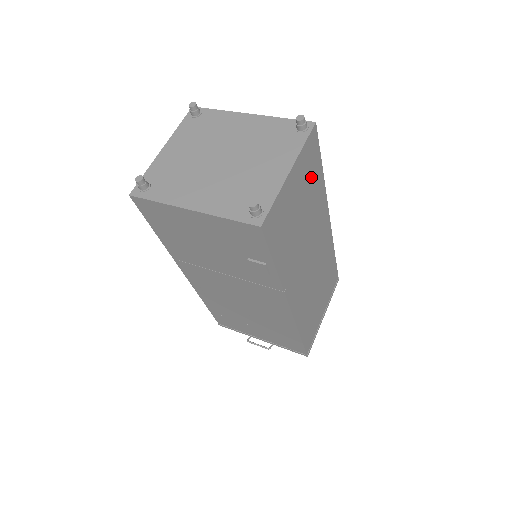
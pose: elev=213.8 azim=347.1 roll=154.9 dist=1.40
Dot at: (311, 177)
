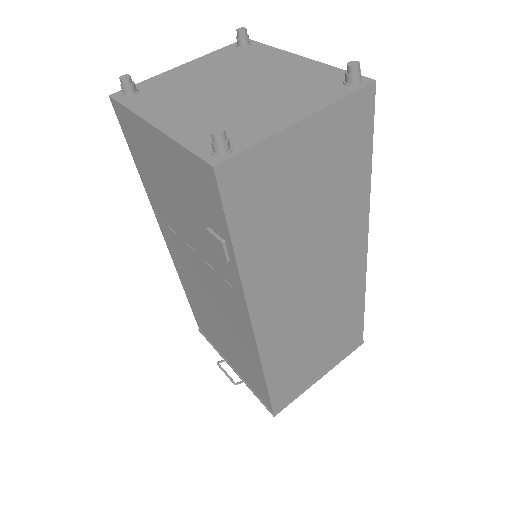
Dot at: (345, 160)
